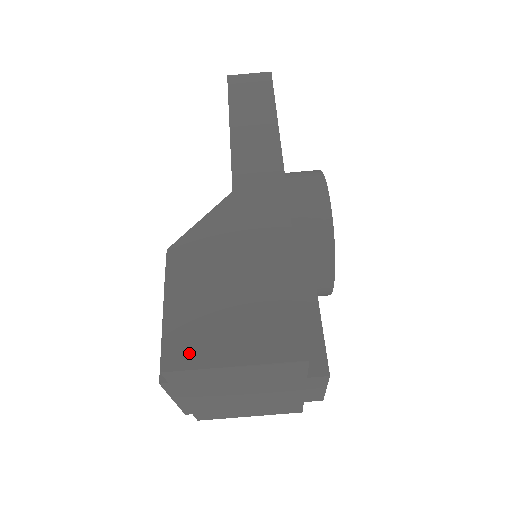
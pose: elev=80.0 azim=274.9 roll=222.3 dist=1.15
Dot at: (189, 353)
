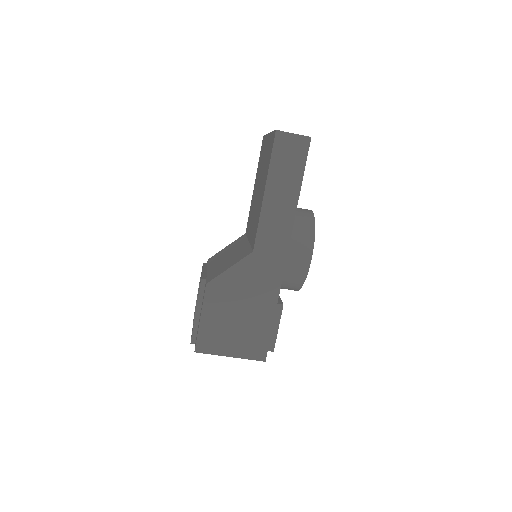
Dot at: (210, 346)
